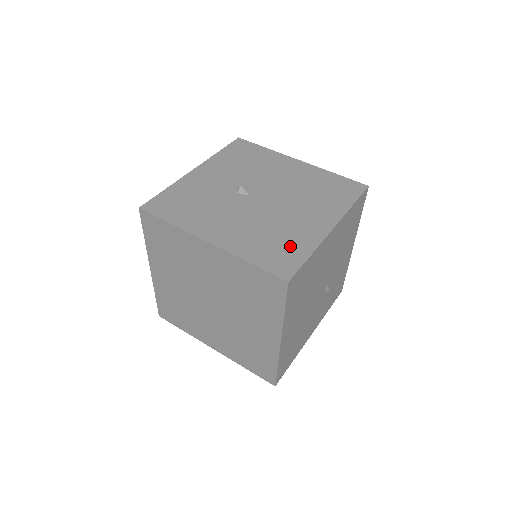
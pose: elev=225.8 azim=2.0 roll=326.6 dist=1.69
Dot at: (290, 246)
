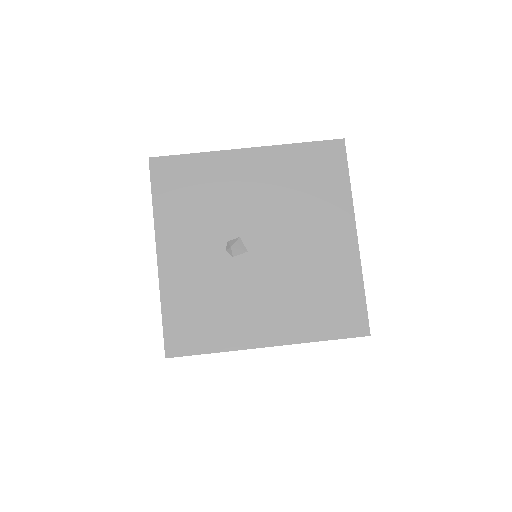
Dot at: (339, 292)
